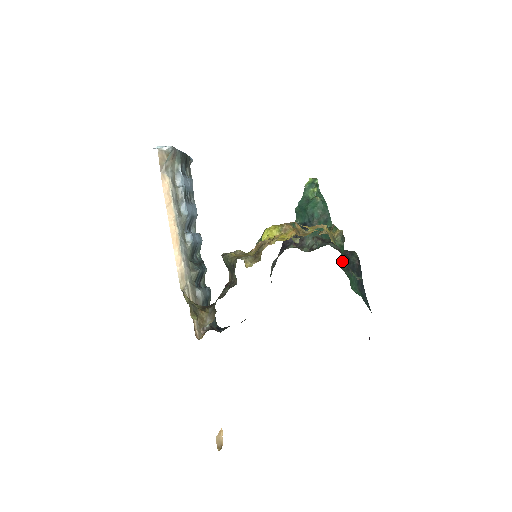
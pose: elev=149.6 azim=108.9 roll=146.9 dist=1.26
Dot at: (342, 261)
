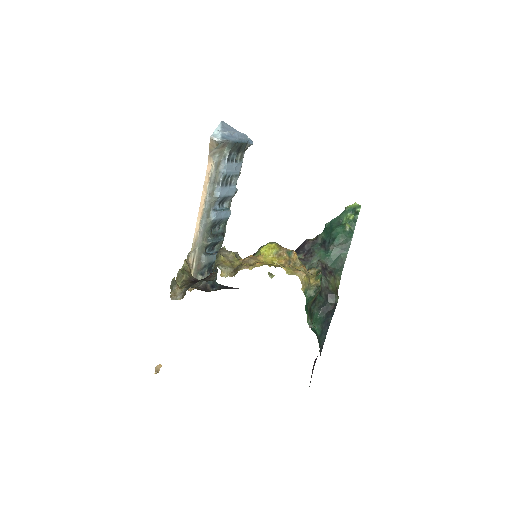
Dot at: (317, 300)
